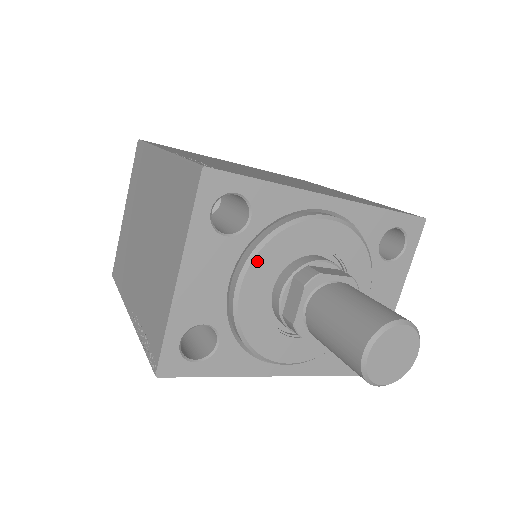
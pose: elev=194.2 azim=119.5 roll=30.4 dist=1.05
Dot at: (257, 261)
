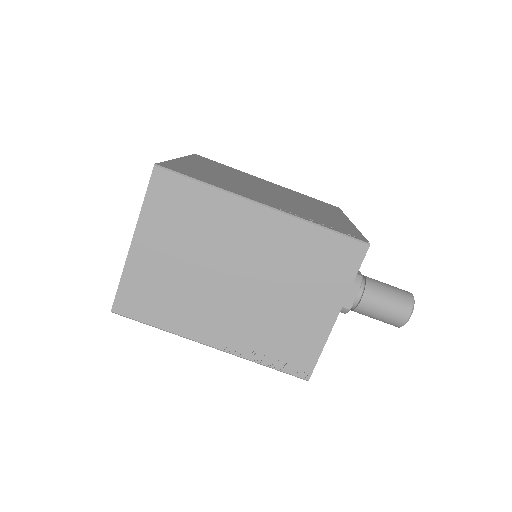
Dot at: occluded
